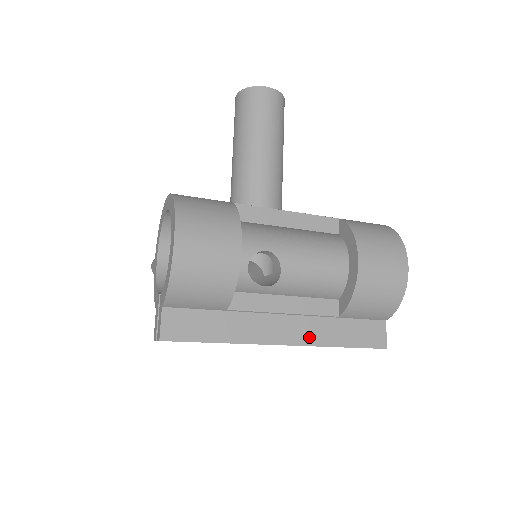
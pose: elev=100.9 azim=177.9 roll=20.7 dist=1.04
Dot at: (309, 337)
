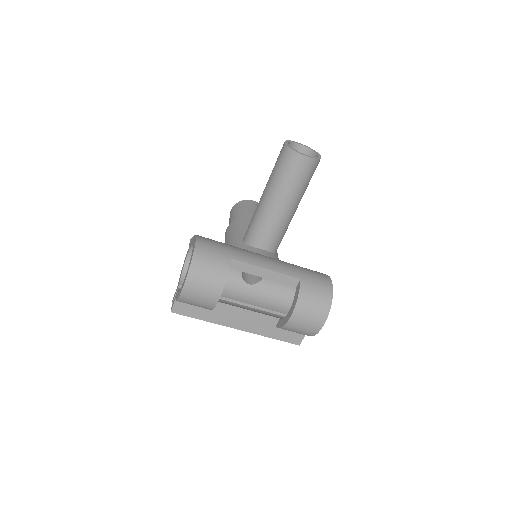
Dot at: (254, 330)
